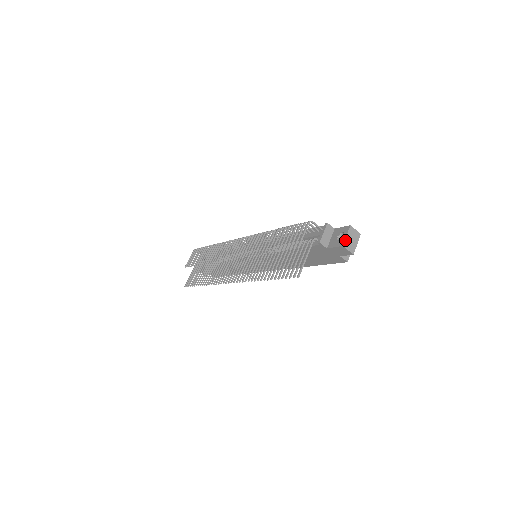
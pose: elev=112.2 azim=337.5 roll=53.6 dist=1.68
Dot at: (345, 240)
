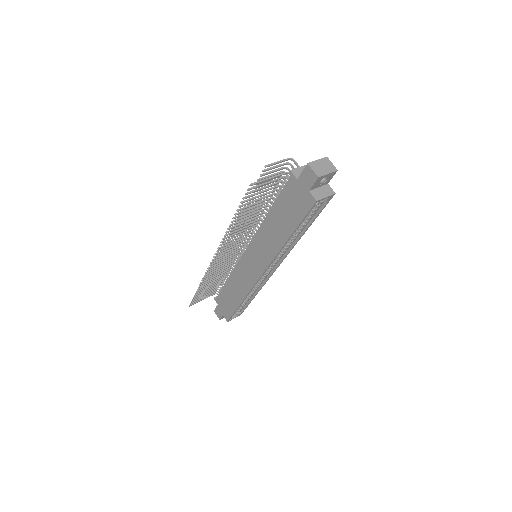
Dot at: (313, 162)
